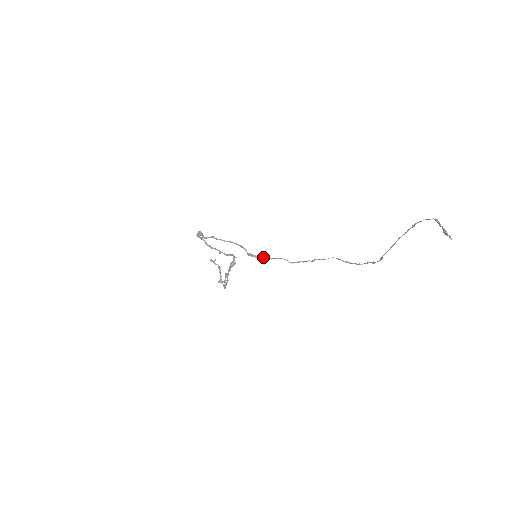
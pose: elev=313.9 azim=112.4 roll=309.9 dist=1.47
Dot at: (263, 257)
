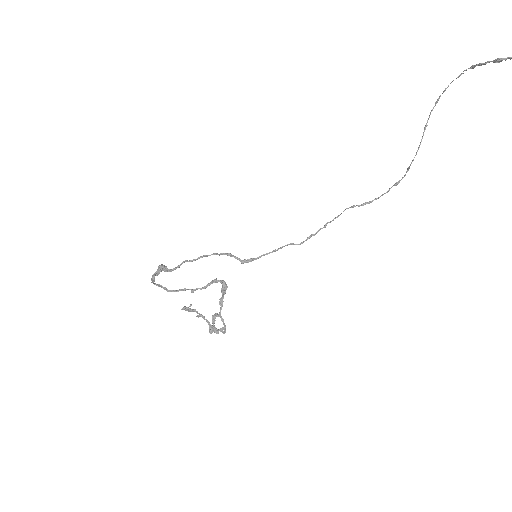
Dot at: (264, 254)
